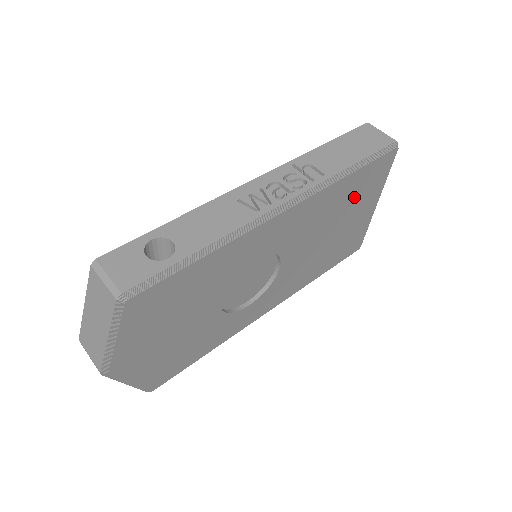
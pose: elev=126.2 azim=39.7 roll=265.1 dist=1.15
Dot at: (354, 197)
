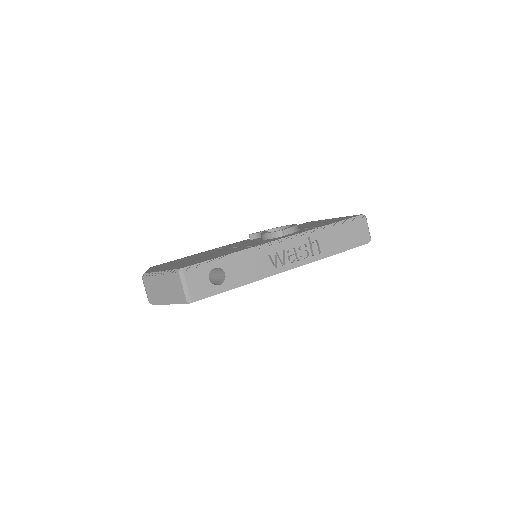
Dot at: occluded
